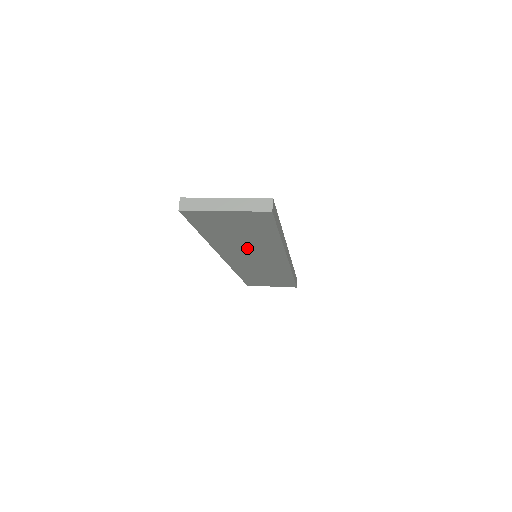
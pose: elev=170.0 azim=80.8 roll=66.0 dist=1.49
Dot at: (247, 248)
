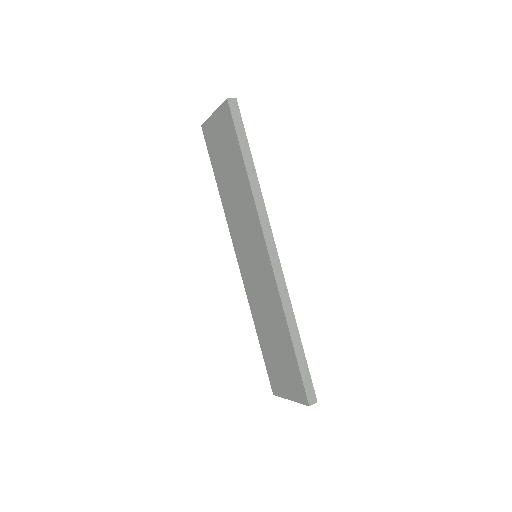
Dot at: (239, 211)
